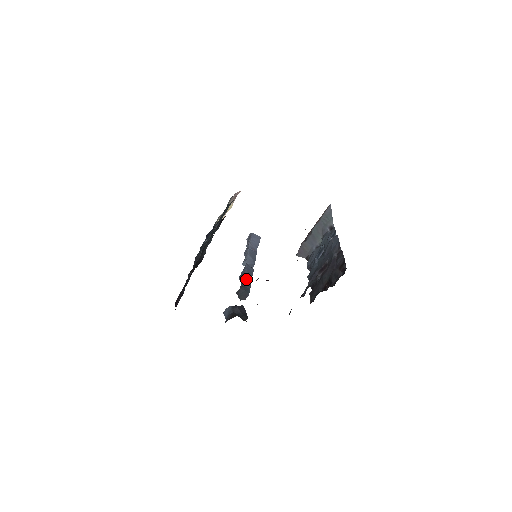
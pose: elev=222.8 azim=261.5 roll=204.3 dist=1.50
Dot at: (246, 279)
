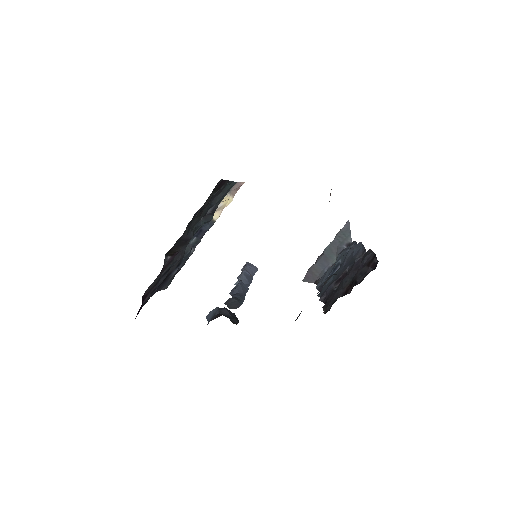
Dot at: (239, 293)
